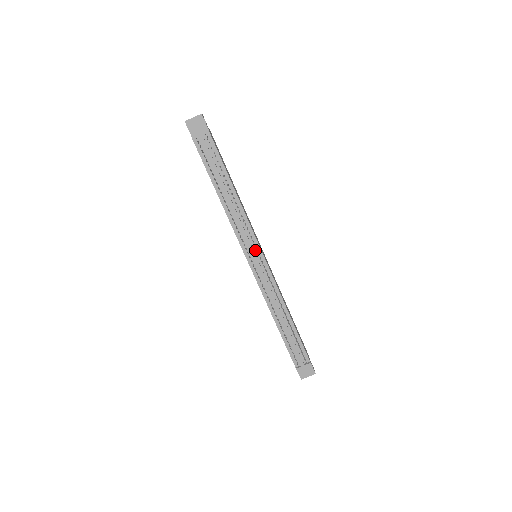
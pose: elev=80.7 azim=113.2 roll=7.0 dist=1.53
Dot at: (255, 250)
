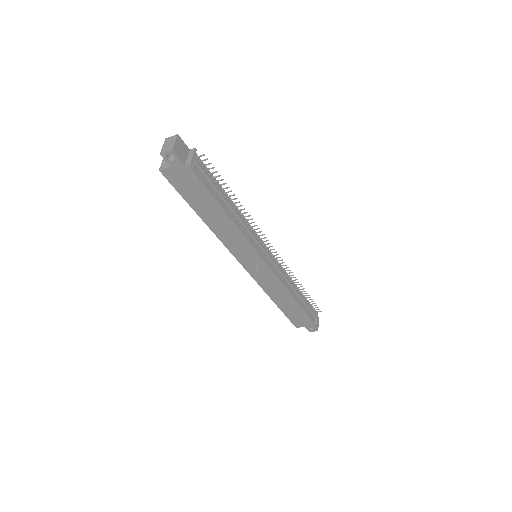
Dot at: (263, 247)
